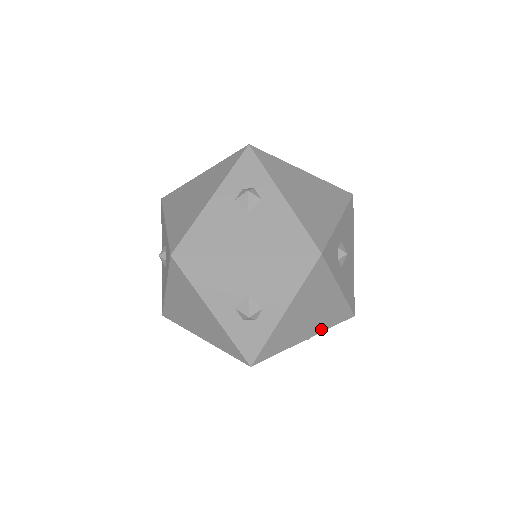
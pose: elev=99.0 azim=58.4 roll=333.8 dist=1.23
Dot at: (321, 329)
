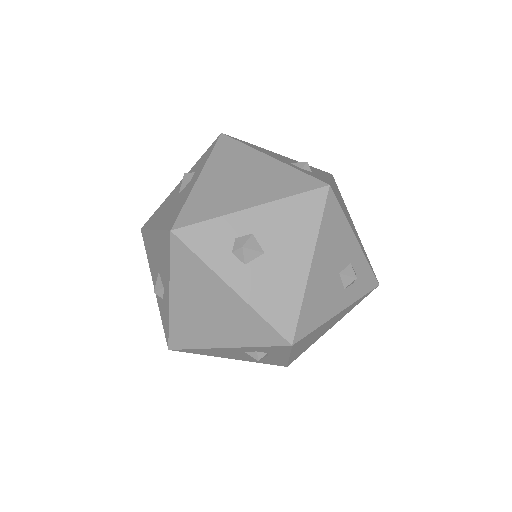
Dot at: (241, 342)
